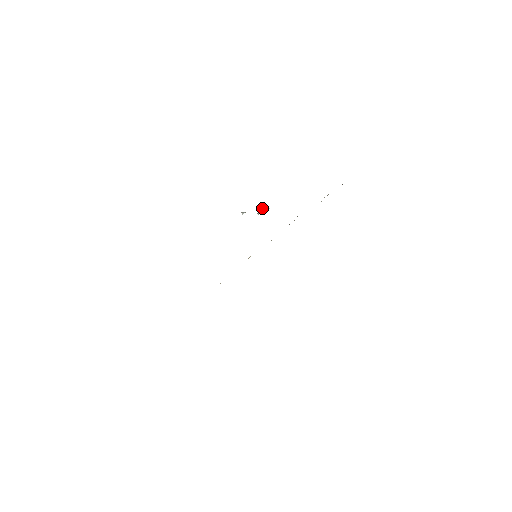
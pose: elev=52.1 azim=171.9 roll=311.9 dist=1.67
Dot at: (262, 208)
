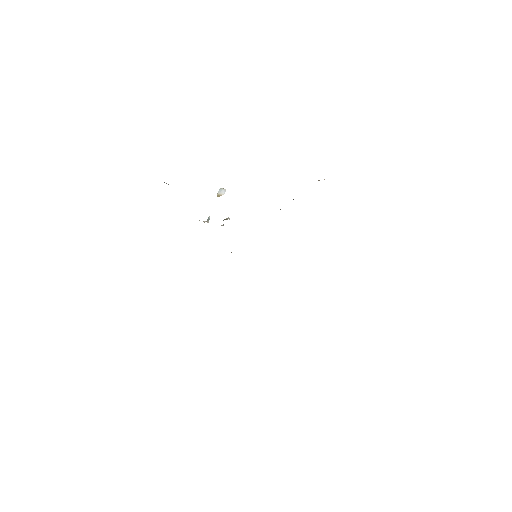
Dot at: (219, 196)
